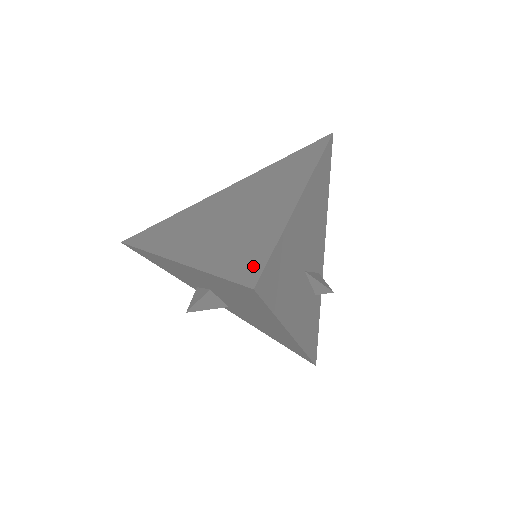
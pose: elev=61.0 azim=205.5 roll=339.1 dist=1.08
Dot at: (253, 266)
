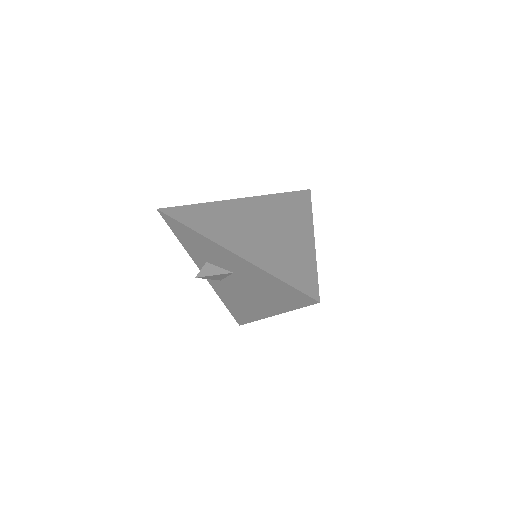
Dot at: (310, 285)
